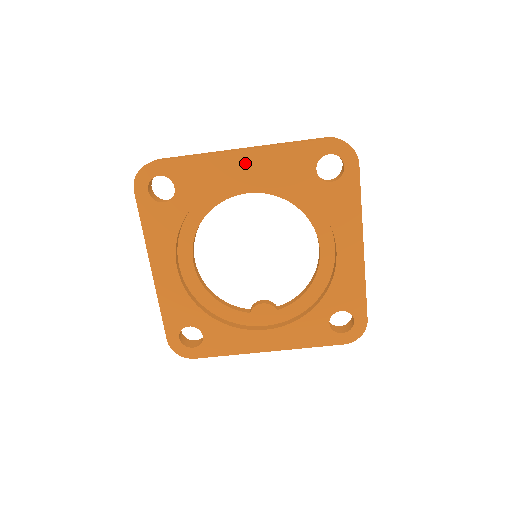
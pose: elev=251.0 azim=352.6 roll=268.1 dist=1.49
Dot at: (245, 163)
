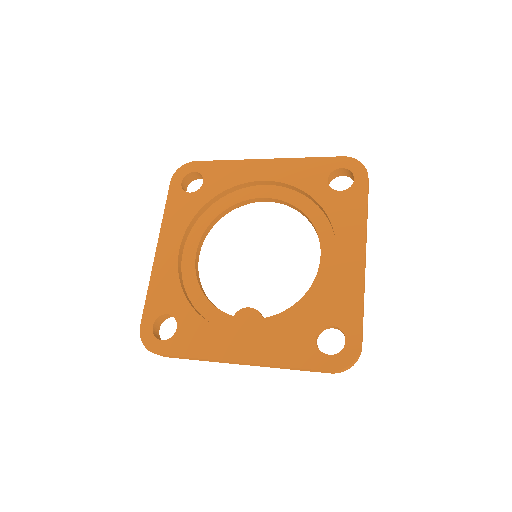
Dot at: (267, 169)
